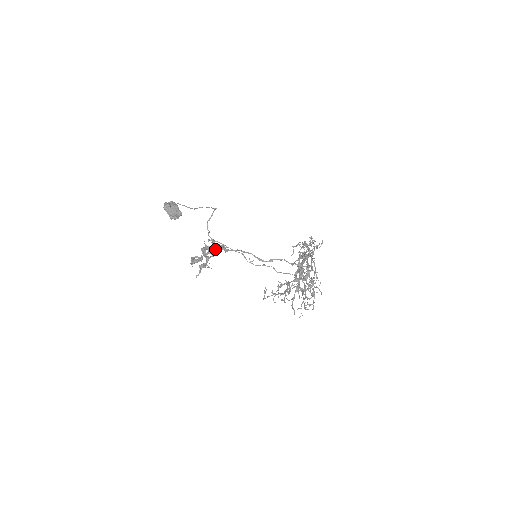
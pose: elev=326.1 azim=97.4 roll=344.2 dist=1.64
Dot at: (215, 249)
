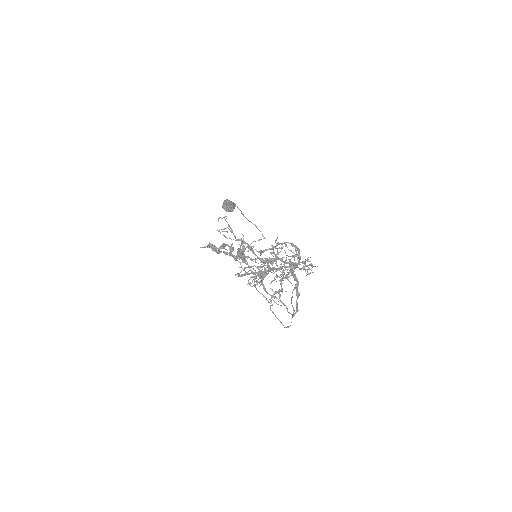
Dot at: (236, 256)
